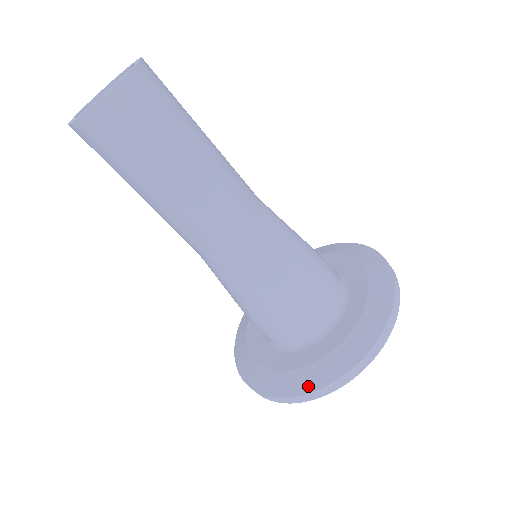
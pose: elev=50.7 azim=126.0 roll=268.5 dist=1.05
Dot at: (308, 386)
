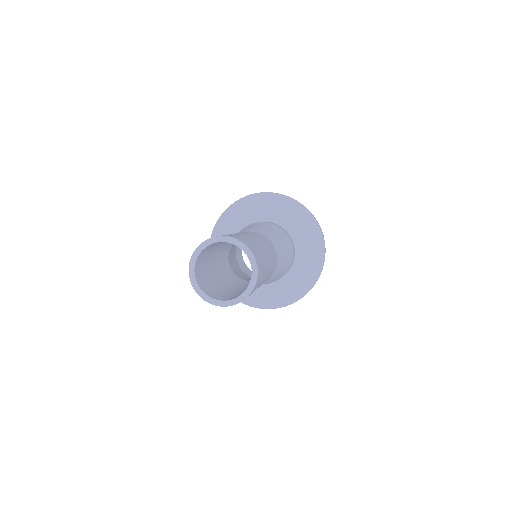
Dot at: (277, 305)
